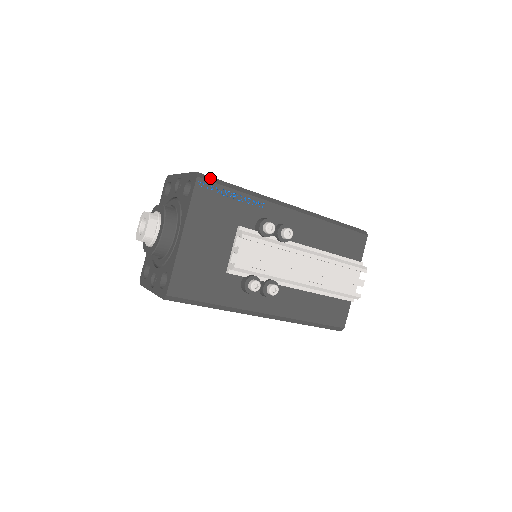
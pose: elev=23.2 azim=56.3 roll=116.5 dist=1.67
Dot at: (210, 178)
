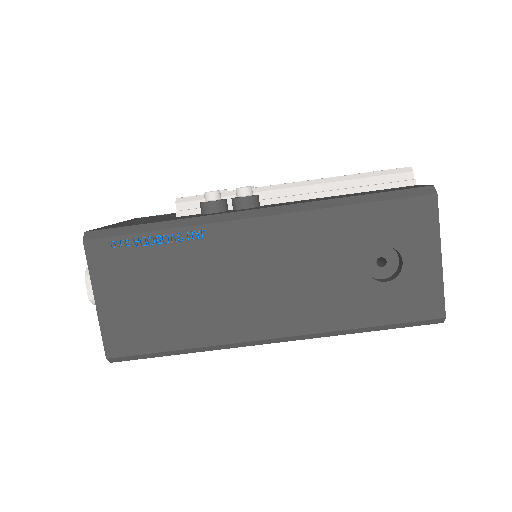
Dot at: occluded
